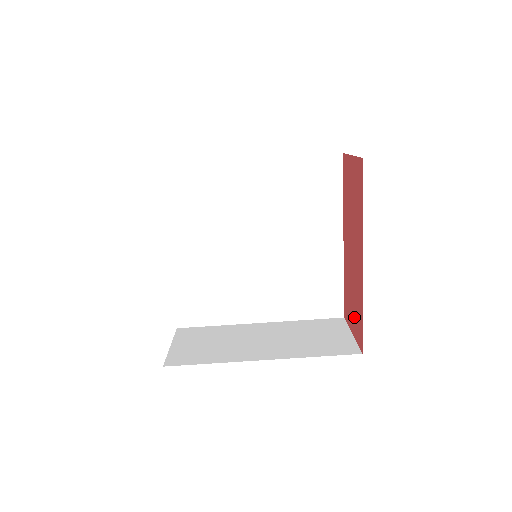
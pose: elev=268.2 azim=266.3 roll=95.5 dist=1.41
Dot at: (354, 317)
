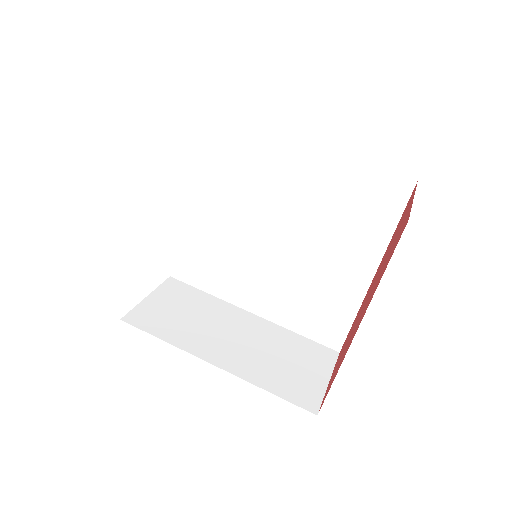
Dot at: (335, 369)
